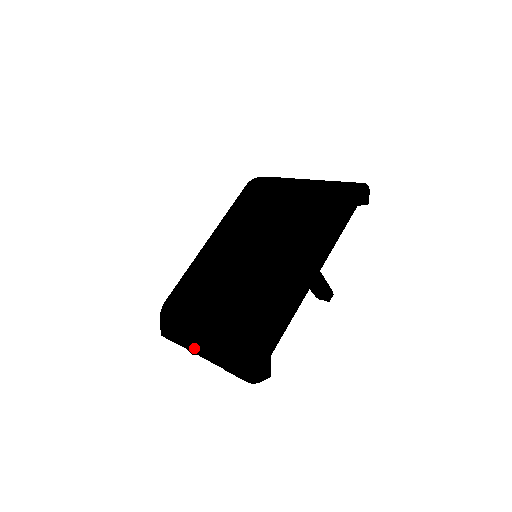
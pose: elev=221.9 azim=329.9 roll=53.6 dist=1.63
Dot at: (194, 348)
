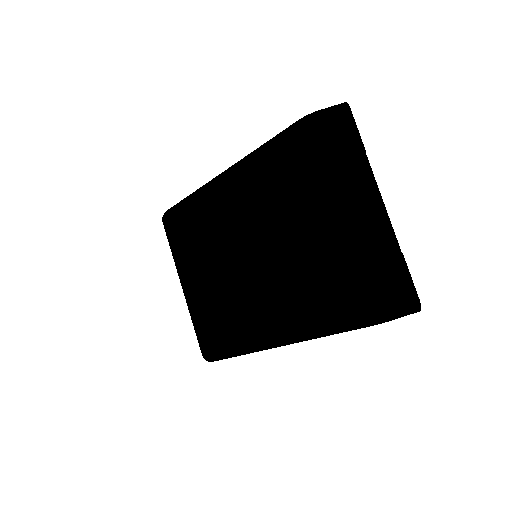
Dot at: occluded
